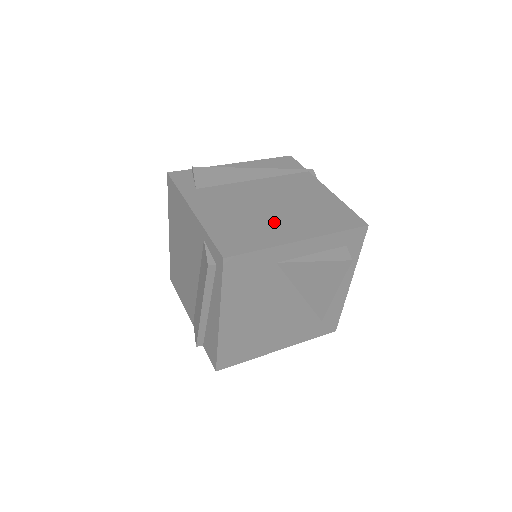
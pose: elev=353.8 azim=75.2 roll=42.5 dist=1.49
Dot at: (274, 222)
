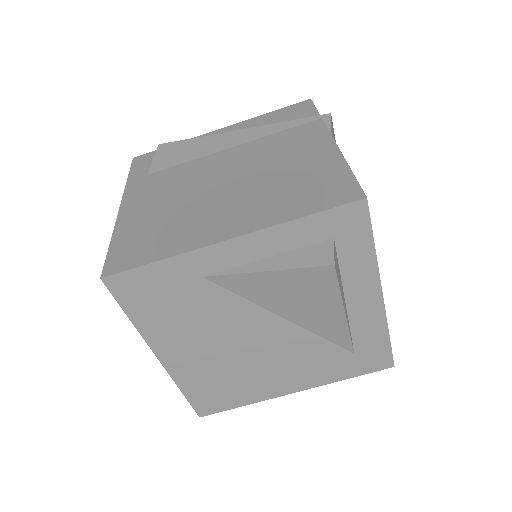
Dot at: (210, 211)
